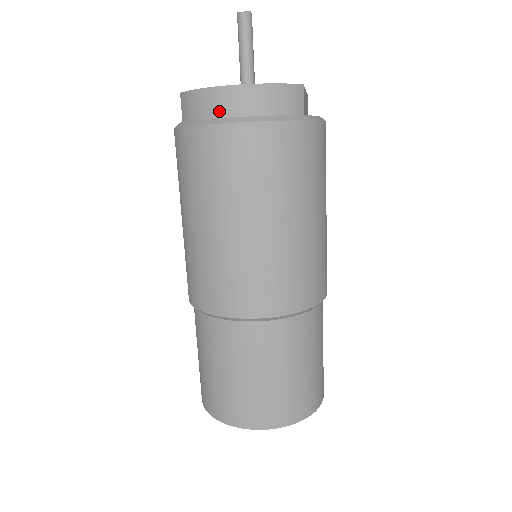
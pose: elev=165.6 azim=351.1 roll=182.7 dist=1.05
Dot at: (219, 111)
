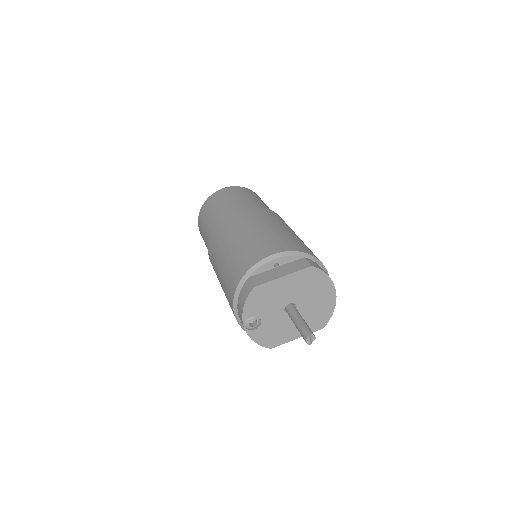
Dot at: (239, 310)
